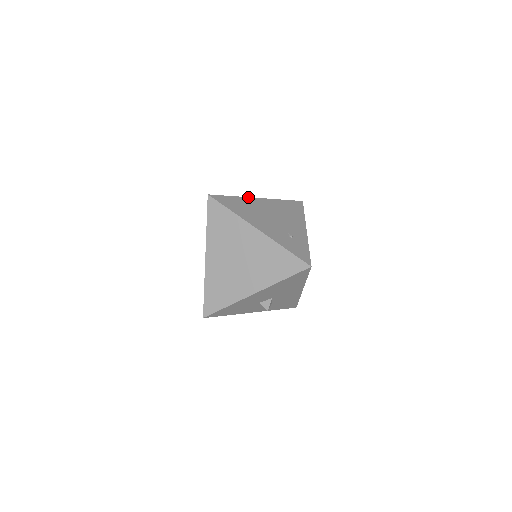
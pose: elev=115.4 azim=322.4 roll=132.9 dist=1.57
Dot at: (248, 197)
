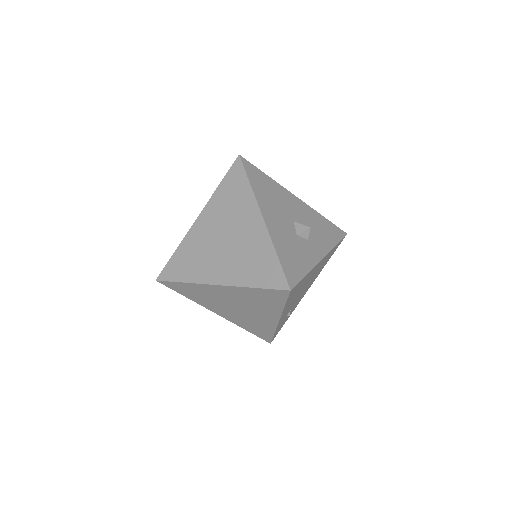
Dot at: occluded
